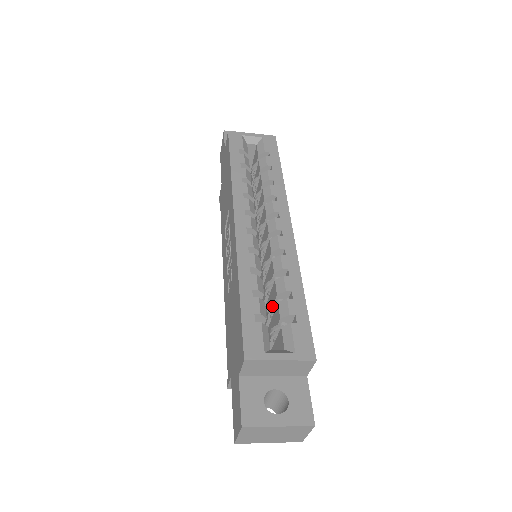
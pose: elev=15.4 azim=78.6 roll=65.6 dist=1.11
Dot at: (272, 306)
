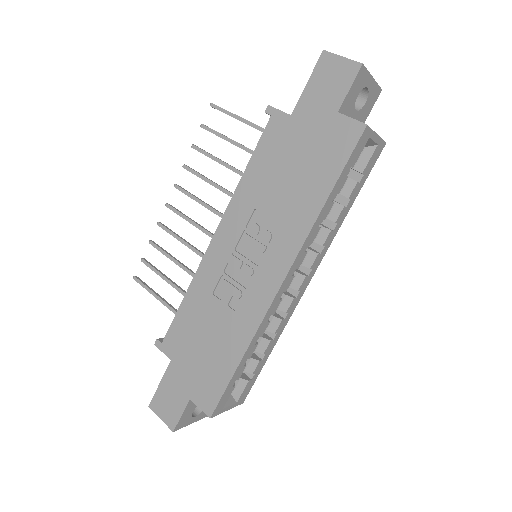
Dot at: occluded
